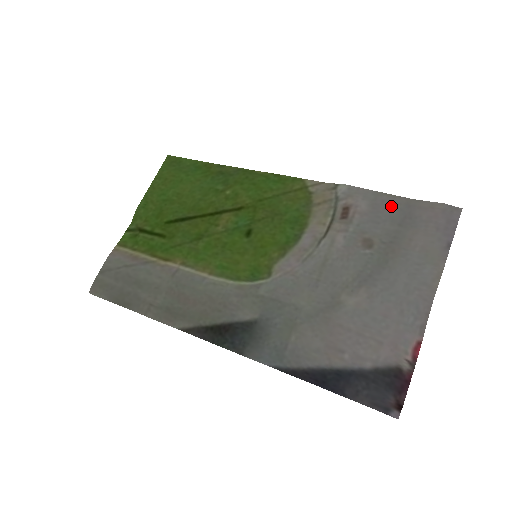
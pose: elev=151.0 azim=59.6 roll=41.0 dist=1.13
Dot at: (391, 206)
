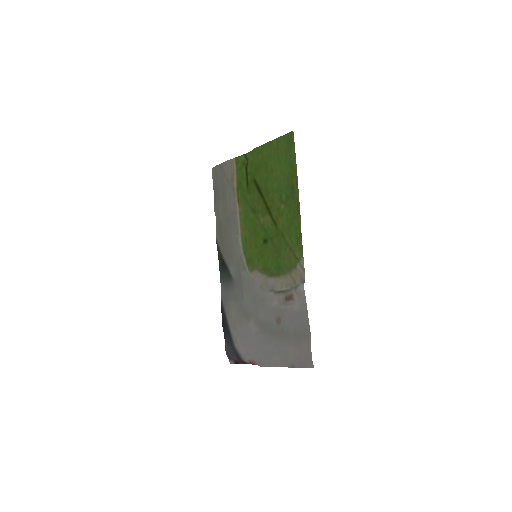
Dot at: (302, 324)
